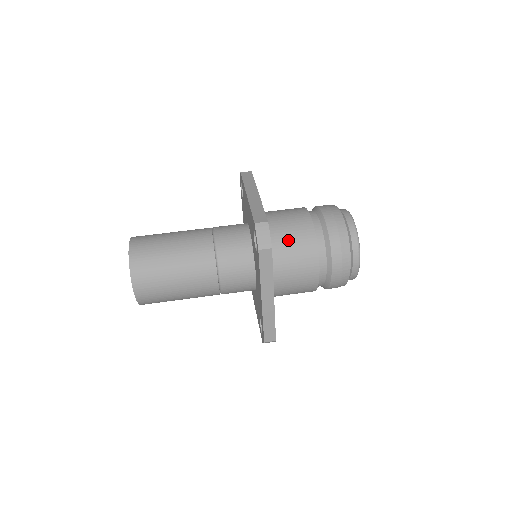
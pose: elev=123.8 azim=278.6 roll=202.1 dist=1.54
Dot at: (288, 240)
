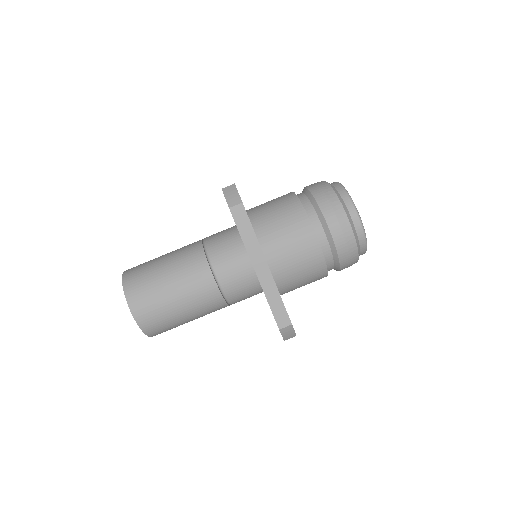
Dot at: (299, 278)
